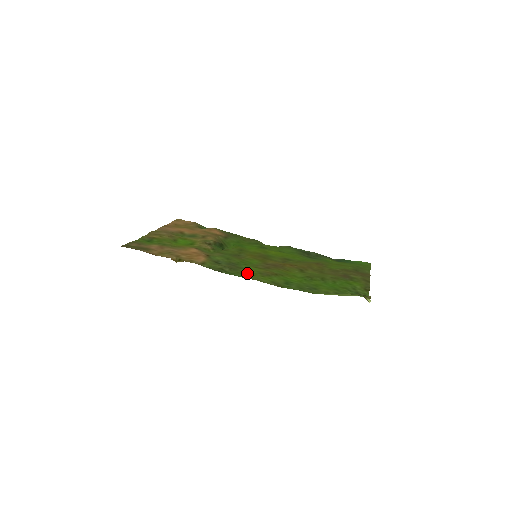
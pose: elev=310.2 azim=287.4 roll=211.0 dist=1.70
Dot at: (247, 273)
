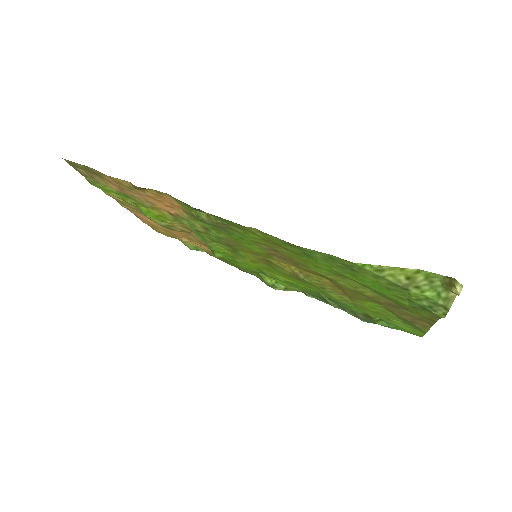
Dot at: (243, 229)
